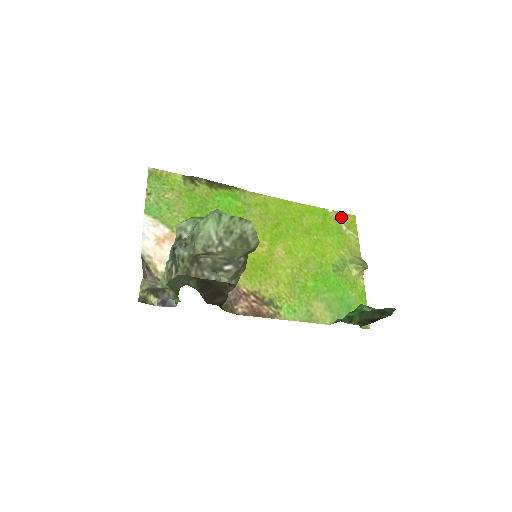
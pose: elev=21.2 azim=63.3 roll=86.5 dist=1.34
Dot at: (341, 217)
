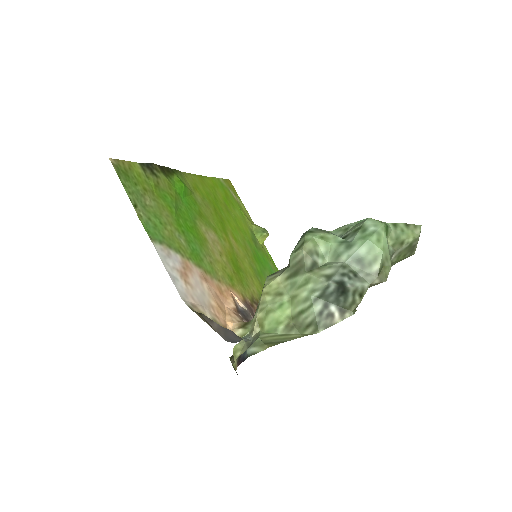
Dot at: (228, 184)
